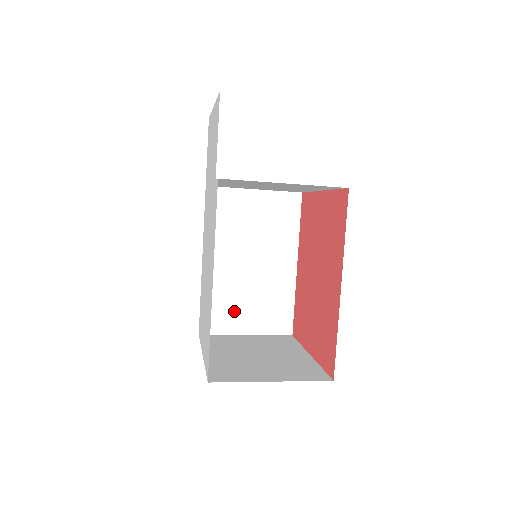
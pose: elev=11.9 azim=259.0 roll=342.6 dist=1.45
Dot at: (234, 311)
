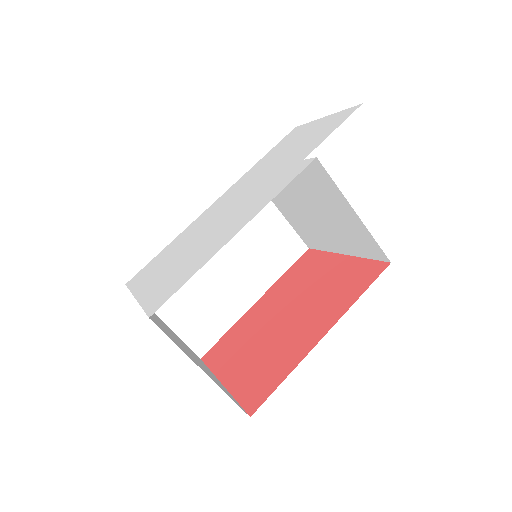
Dot at: occluded
